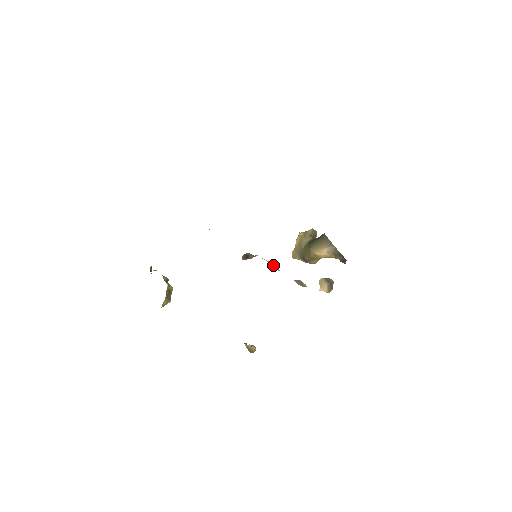
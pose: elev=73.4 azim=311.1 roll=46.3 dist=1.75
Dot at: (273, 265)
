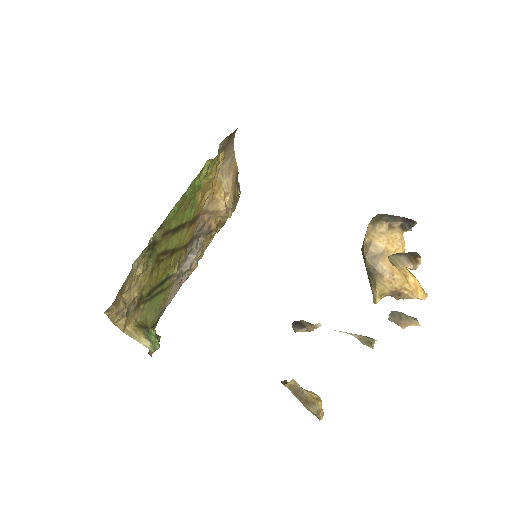
Dot at: (362, 338)
